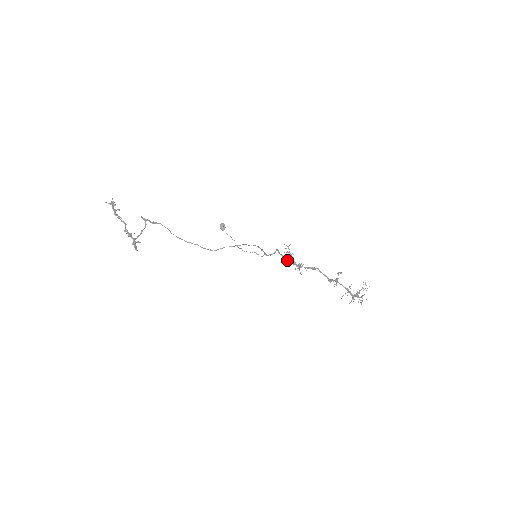
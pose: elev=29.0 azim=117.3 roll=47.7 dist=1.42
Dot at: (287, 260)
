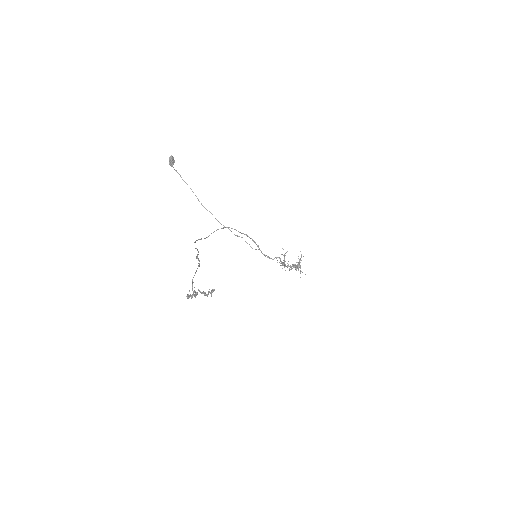
Dot at: (283, 264)
